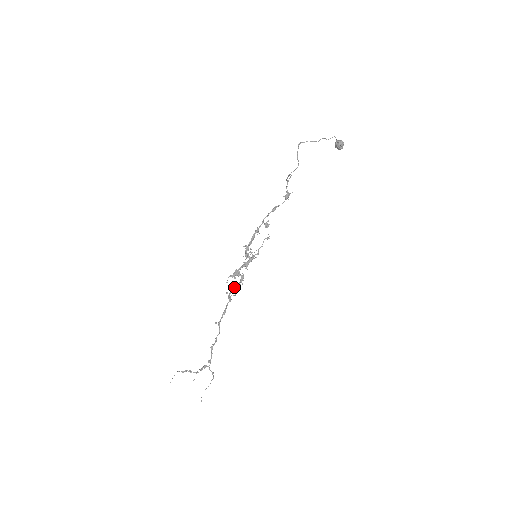
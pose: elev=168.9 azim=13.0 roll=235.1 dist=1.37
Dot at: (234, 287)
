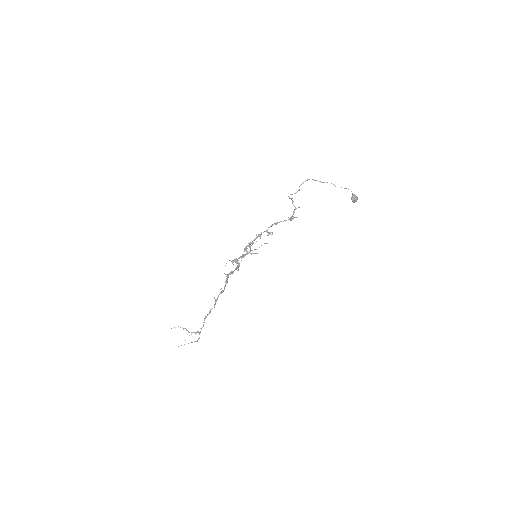
Dot at: (231, 271)
